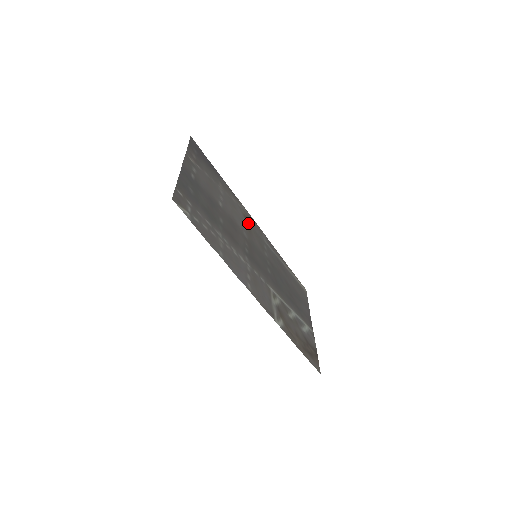
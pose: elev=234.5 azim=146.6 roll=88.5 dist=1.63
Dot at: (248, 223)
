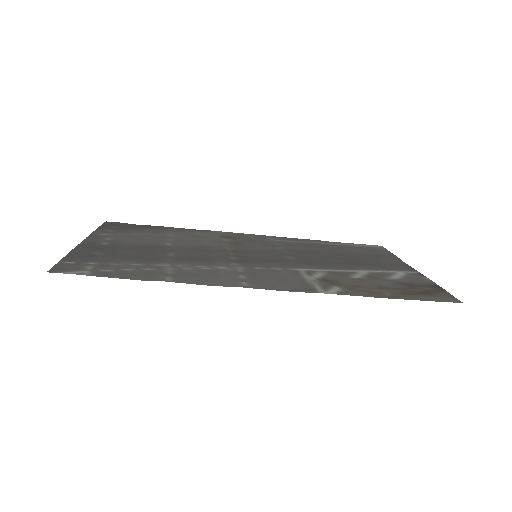
Dot at: (233, 239)
